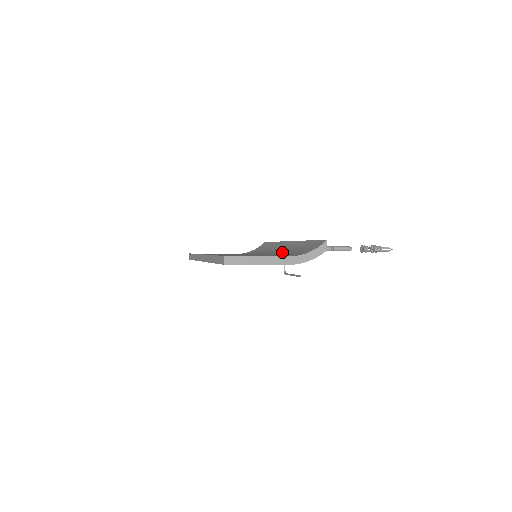
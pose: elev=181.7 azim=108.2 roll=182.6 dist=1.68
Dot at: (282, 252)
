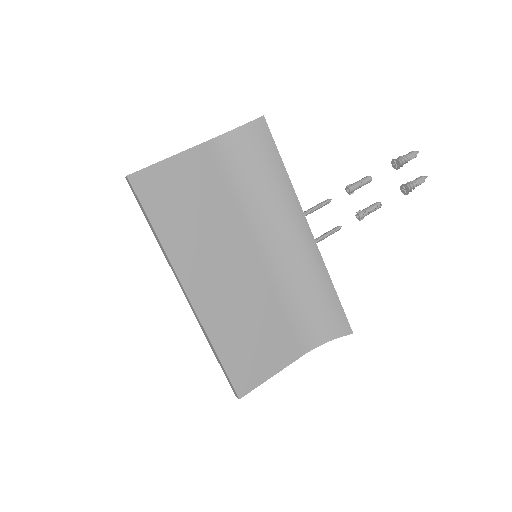
Dot at: (294, 272)
